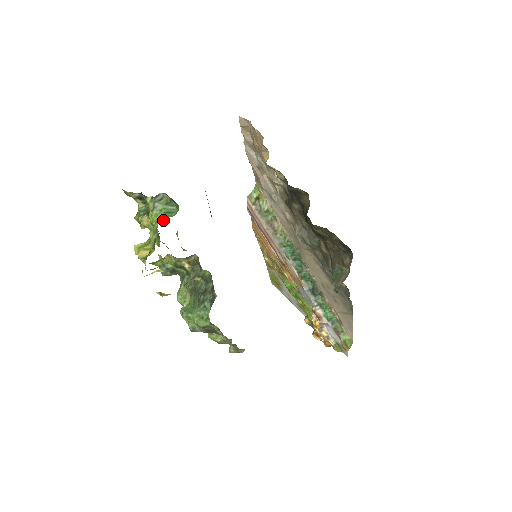
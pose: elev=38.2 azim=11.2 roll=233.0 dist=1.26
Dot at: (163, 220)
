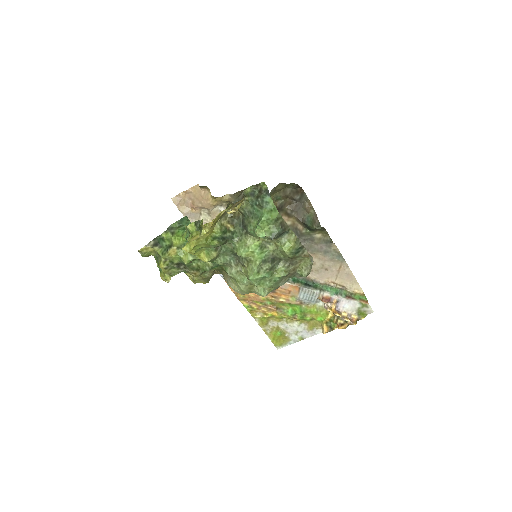
Dot at: occluded
